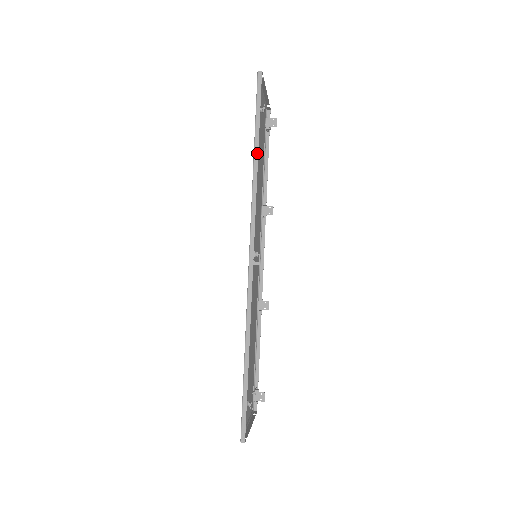
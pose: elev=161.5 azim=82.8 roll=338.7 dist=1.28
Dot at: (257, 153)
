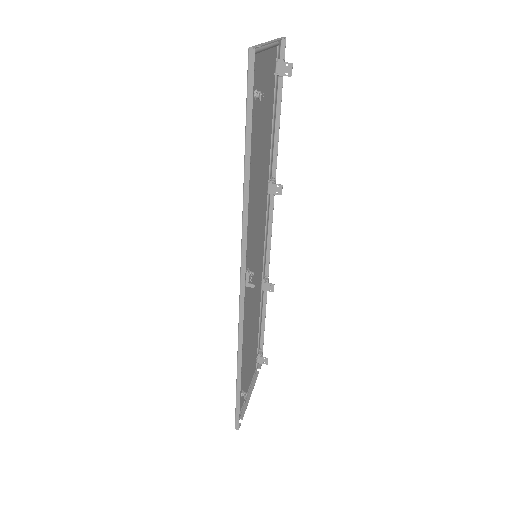
Dot at: (248, 173)
